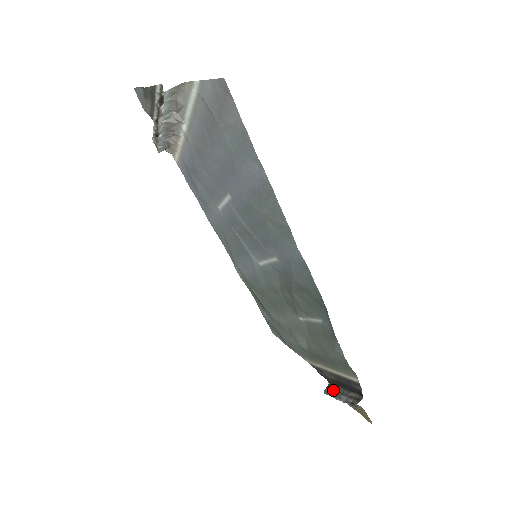
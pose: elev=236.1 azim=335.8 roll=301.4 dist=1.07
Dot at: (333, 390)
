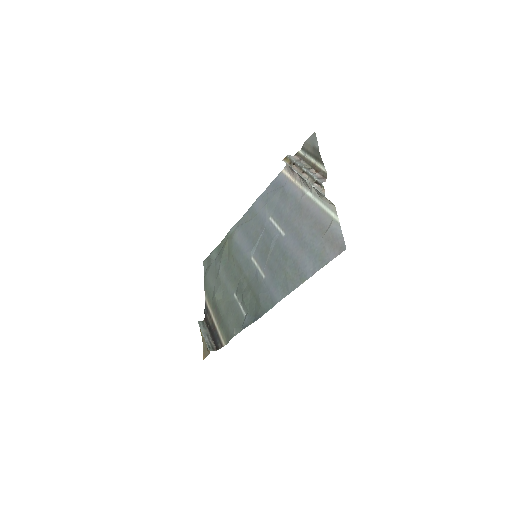
Dot at: (204, 327)
